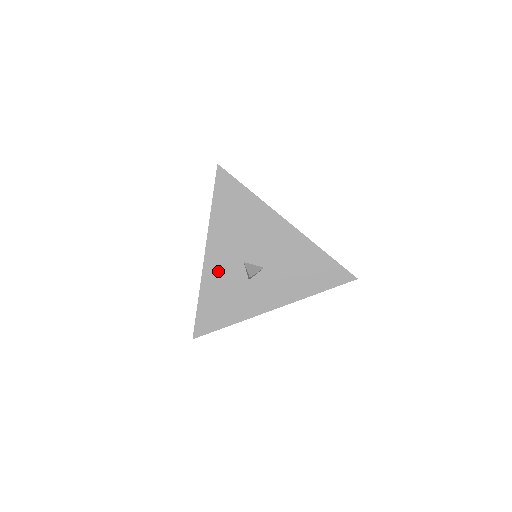
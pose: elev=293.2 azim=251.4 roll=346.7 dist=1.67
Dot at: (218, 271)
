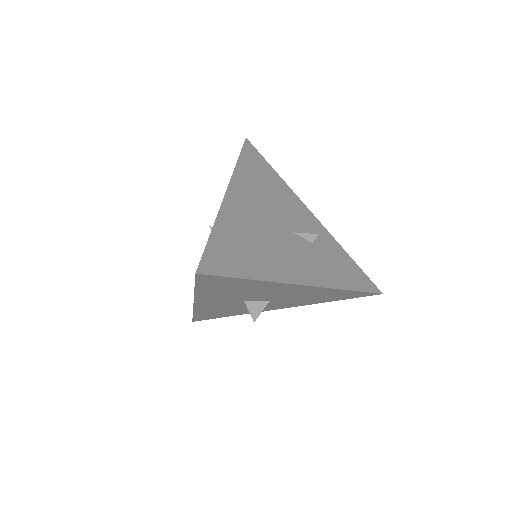
Dot at: (213, 306)
